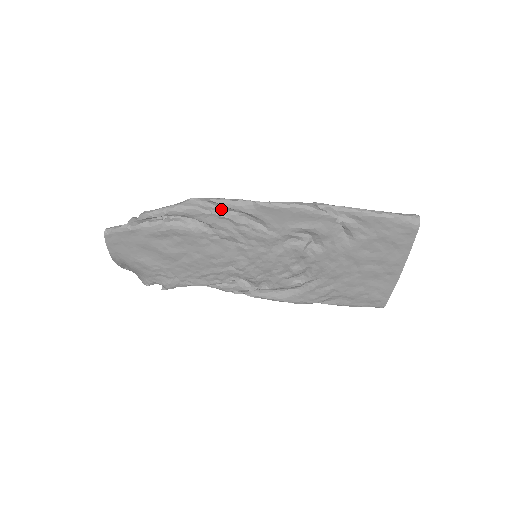
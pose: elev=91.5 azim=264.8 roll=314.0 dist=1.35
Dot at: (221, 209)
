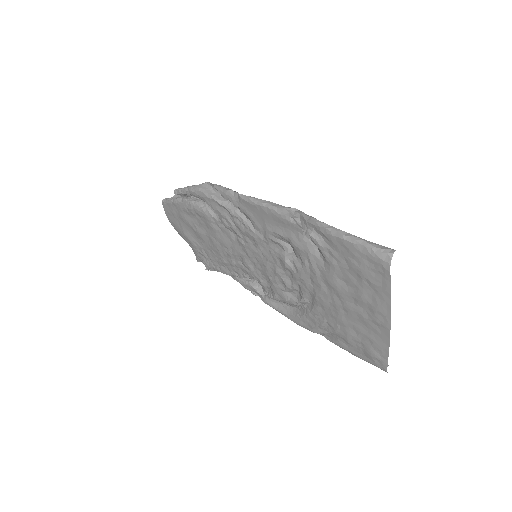
Dot at: (223, 197)
